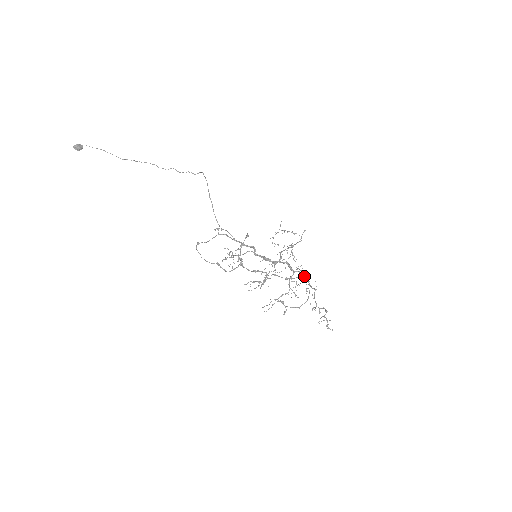
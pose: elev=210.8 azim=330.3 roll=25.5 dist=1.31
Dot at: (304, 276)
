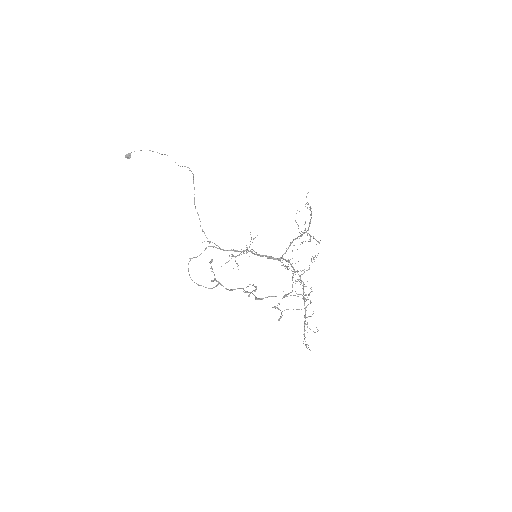
Dot at: (300, 280)
